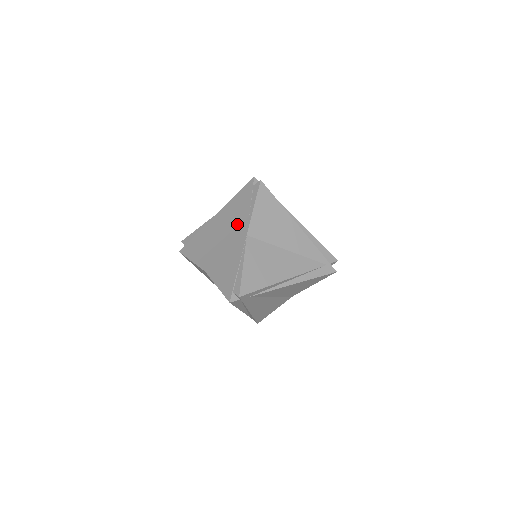
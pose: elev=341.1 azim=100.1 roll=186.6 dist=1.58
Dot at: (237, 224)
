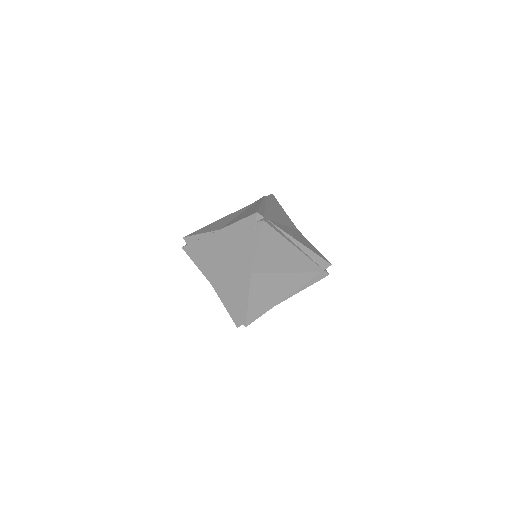
Dot at: (241, 256)
